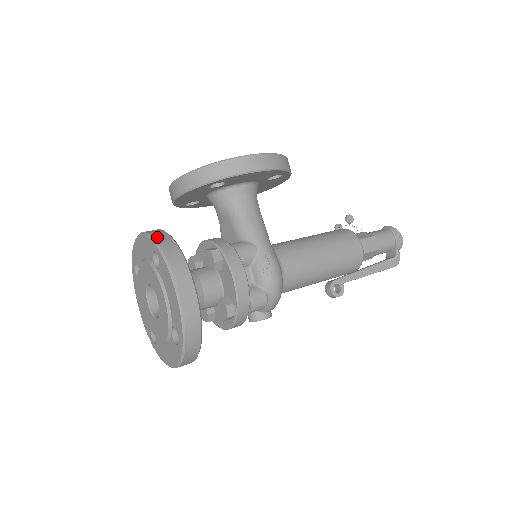
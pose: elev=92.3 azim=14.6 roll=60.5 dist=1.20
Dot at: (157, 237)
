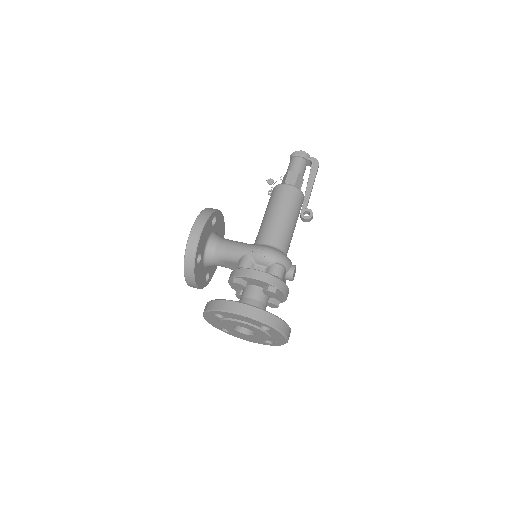
Dot at: (207, 308)
